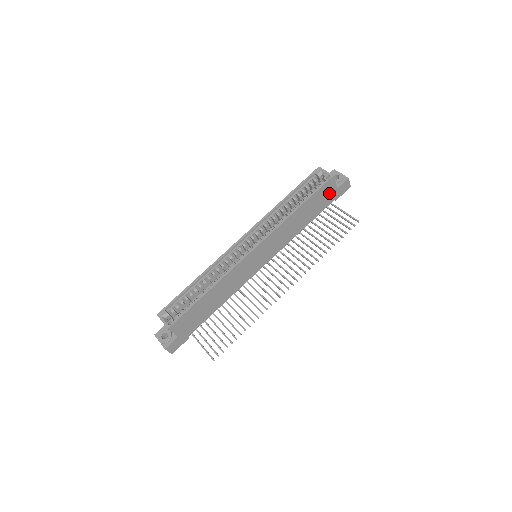
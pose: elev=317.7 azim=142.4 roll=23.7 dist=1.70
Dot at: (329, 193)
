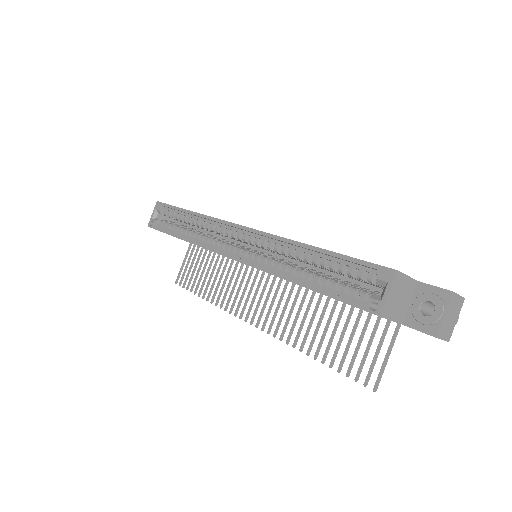
Dot at: occluded
